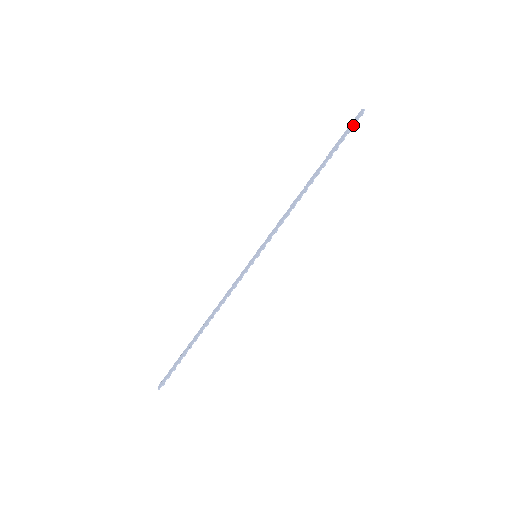
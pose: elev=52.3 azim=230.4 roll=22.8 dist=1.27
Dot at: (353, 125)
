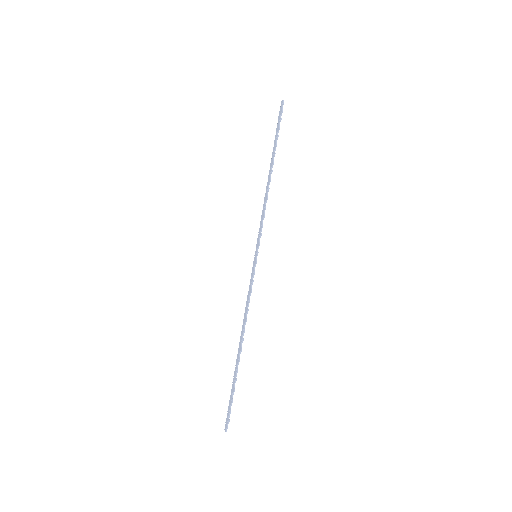
Dot at: (281, 114)
